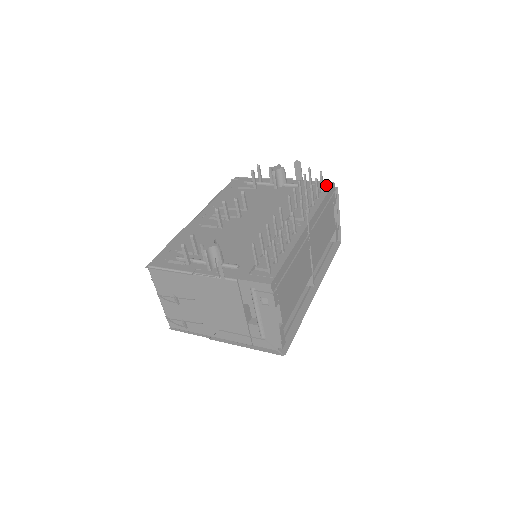
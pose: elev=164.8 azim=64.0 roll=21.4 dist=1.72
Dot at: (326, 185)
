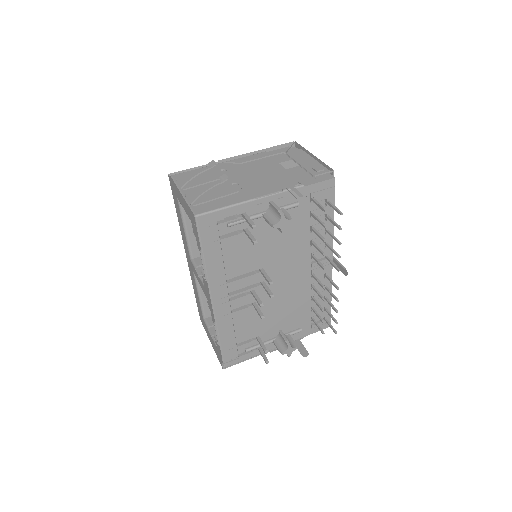
Dot at: (328, 189)
